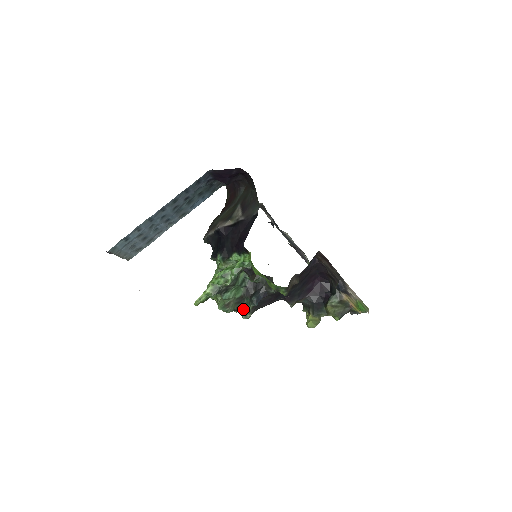
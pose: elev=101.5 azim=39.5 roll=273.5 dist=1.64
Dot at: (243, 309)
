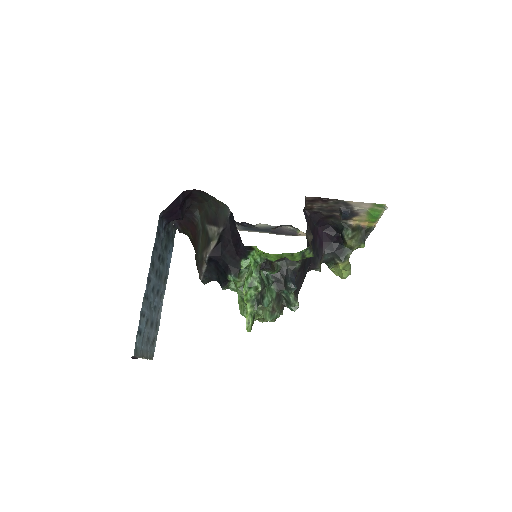
Dot at: (287, 304)
